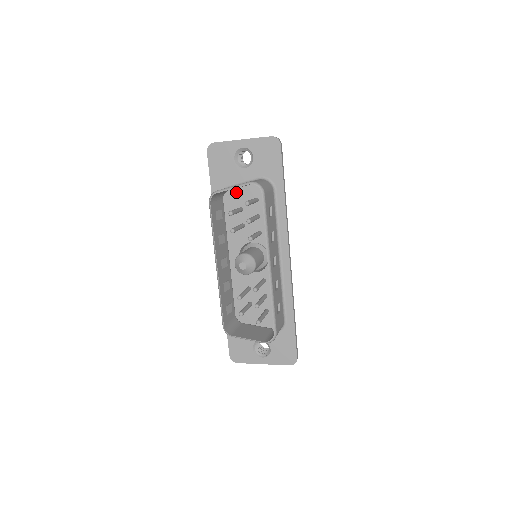
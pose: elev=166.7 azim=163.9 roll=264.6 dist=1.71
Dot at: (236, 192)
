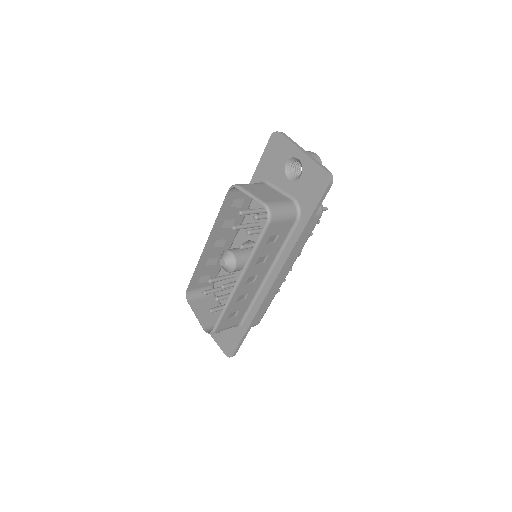
Dot at: occluded
